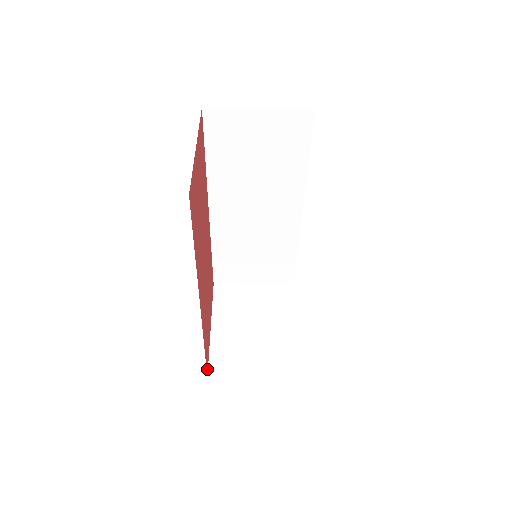
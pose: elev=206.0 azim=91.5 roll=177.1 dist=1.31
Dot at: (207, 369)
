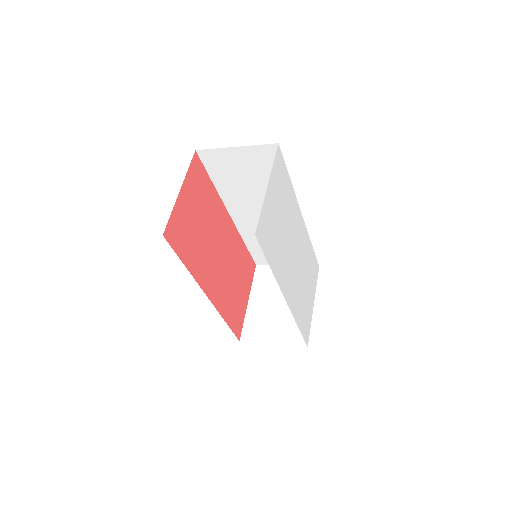
Dot at: (239, 335)
